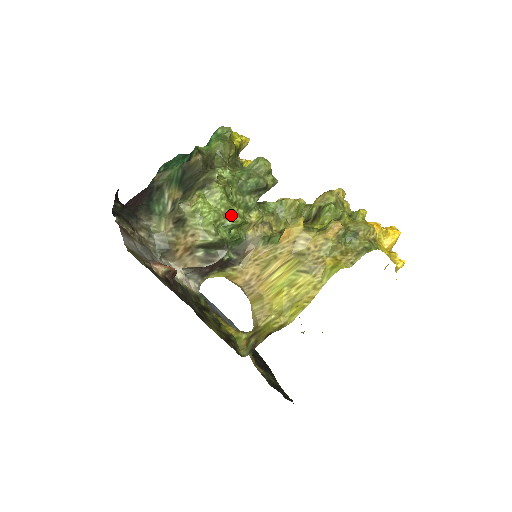
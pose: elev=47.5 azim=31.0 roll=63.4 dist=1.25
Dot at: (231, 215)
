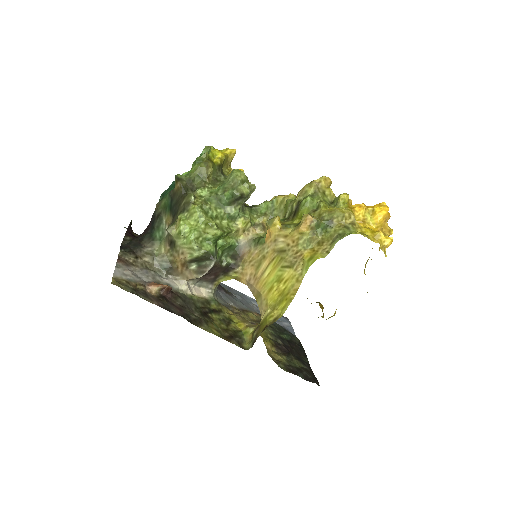
Dot at: (210, 229)
